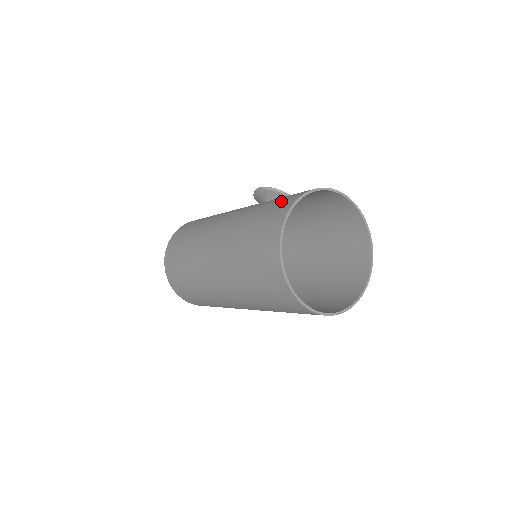
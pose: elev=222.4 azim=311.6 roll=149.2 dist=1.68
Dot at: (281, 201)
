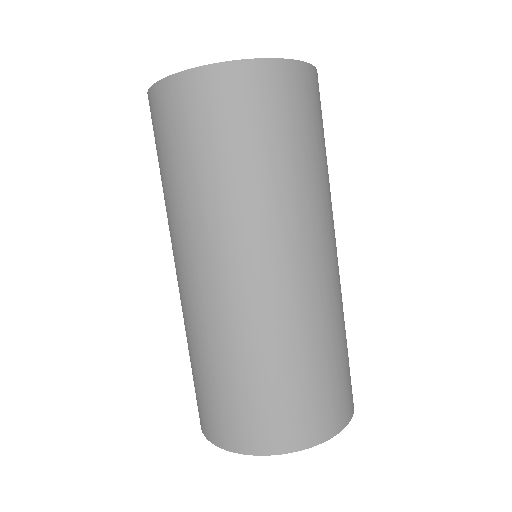
Dot at: occluded
